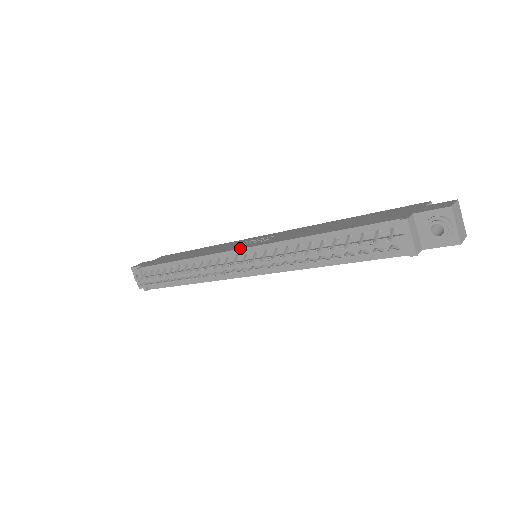
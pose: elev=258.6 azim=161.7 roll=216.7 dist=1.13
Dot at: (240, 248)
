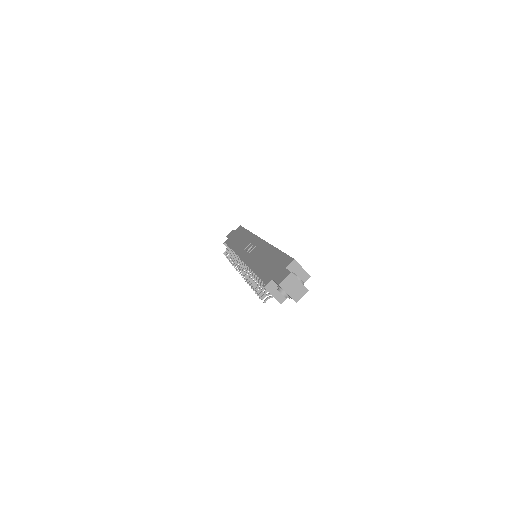
Dot at: (241, 258)
